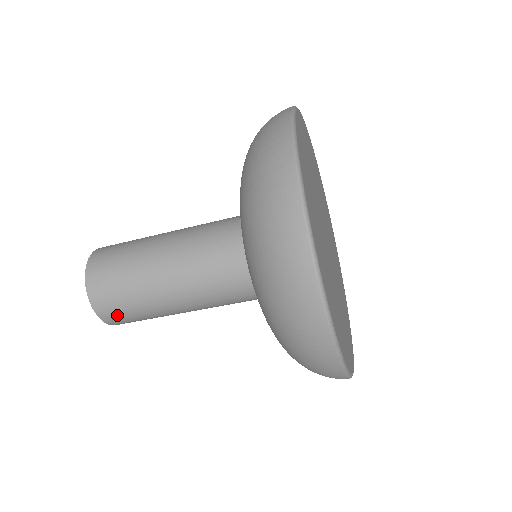
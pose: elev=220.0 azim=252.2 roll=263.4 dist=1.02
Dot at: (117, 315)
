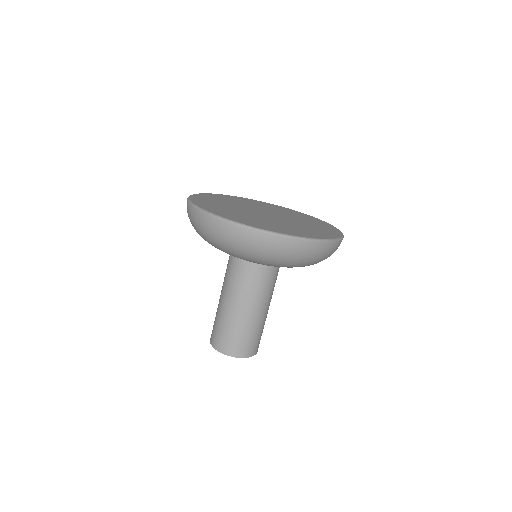
Dot at: (238, 347)
